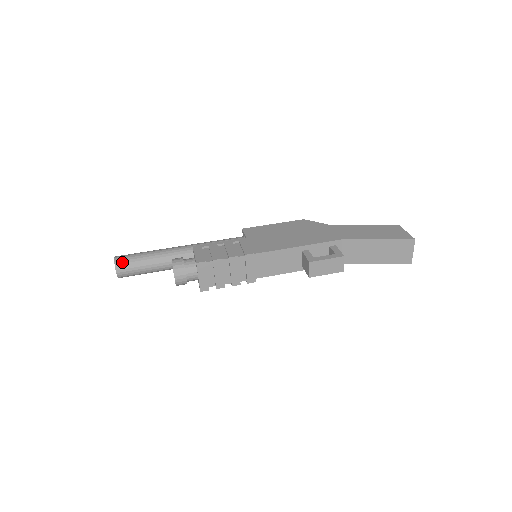
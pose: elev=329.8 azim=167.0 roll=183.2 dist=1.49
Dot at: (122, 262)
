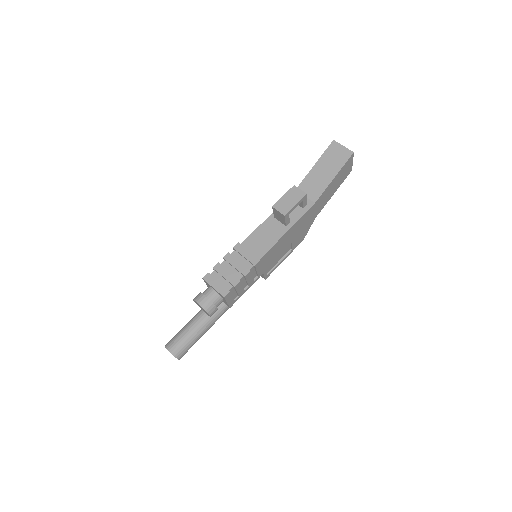
Dot at: (169, 341)
